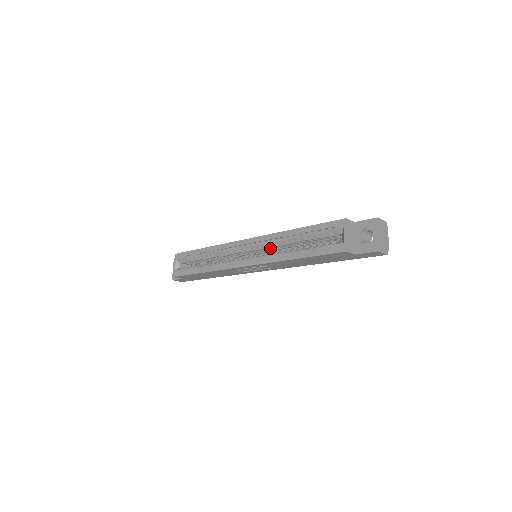
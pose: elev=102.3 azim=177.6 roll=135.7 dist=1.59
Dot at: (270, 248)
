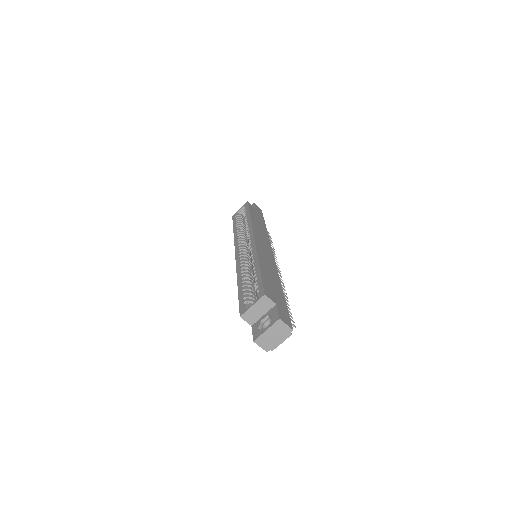
Dot at: occluded
